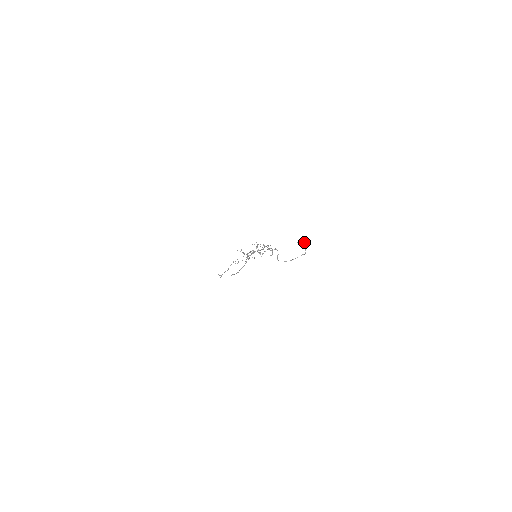
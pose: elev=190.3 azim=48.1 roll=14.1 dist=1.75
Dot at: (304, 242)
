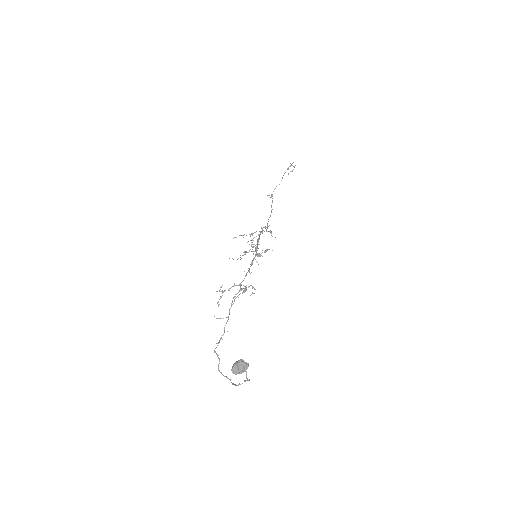
Dot at: (242, 368)
